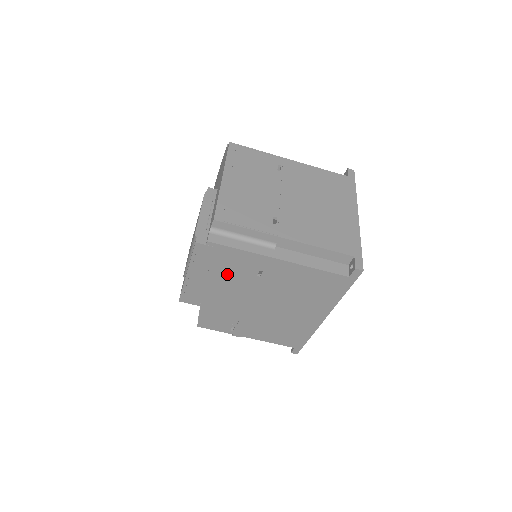
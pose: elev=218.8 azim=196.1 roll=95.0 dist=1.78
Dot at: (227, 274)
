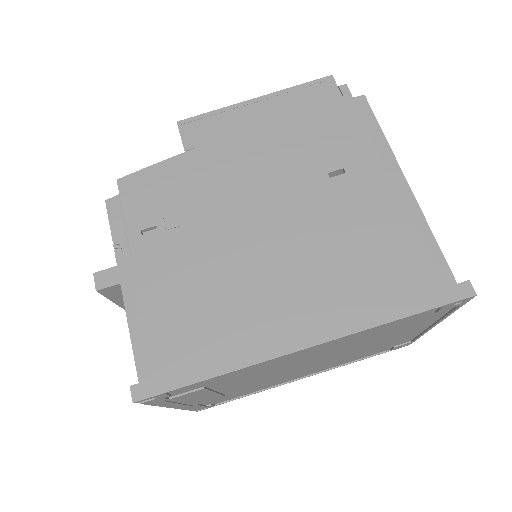
Dot at: (298, 139)
